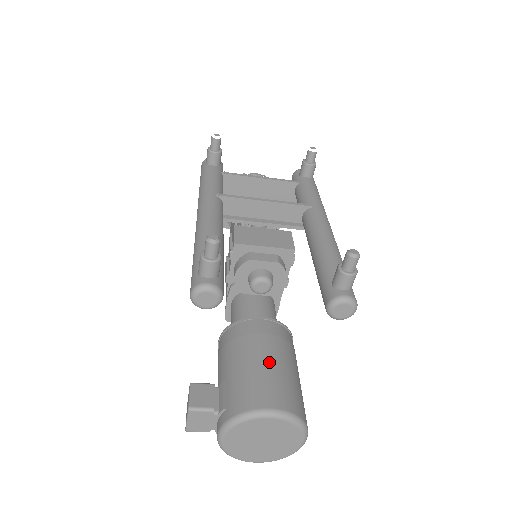
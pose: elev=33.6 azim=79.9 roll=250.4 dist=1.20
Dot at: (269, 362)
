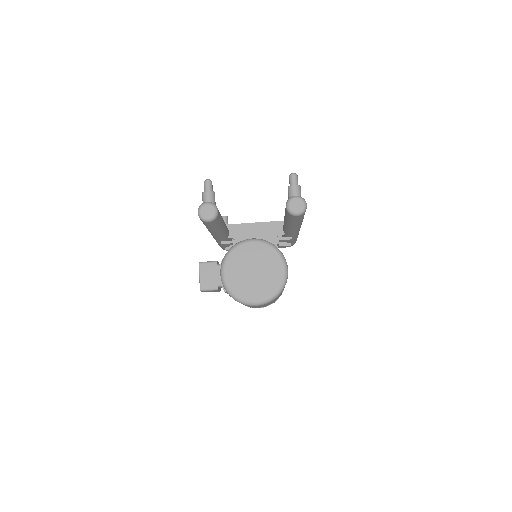
Dot at: occluded
